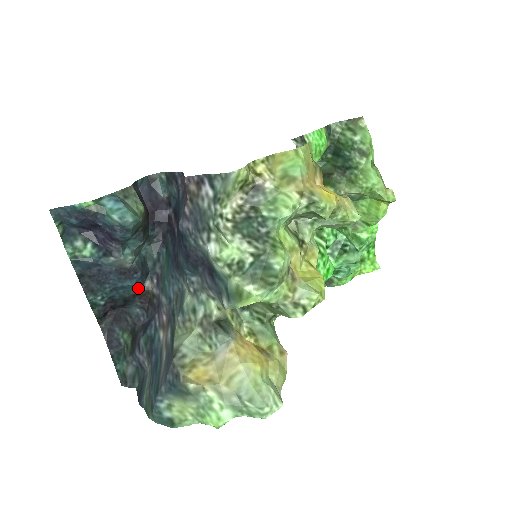
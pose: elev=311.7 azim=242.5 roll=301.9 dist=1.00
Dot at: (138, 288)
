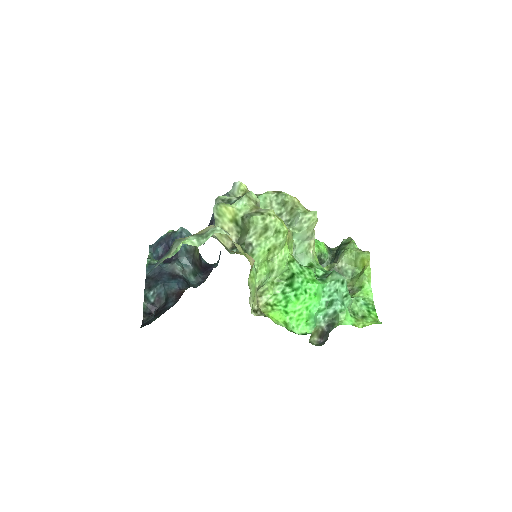
Dot at: (178, 288)
